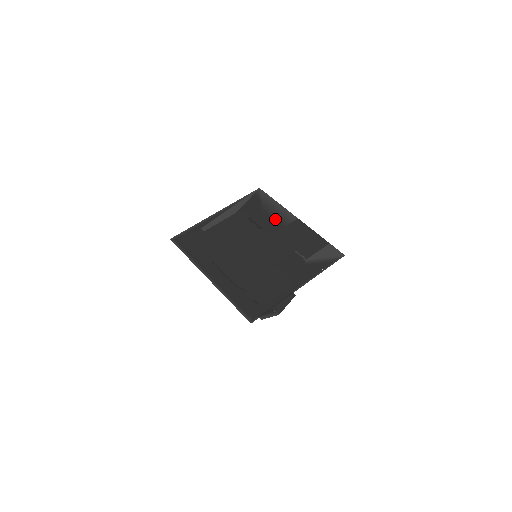
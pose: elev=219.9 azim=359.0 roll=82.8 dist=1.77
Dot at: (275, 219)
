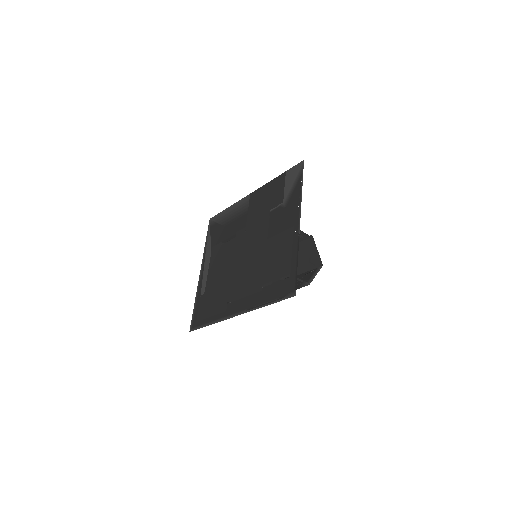
Dot at: (237, 217)
